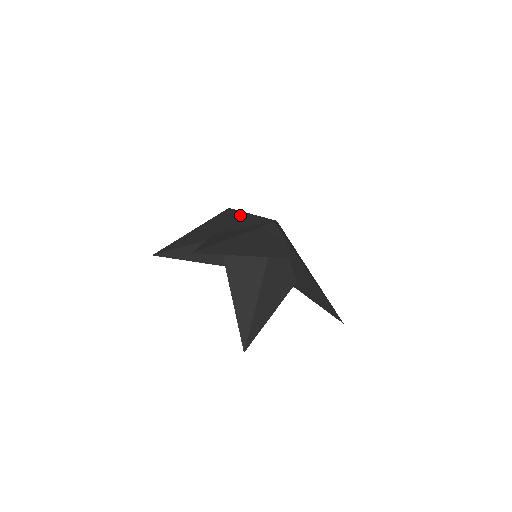
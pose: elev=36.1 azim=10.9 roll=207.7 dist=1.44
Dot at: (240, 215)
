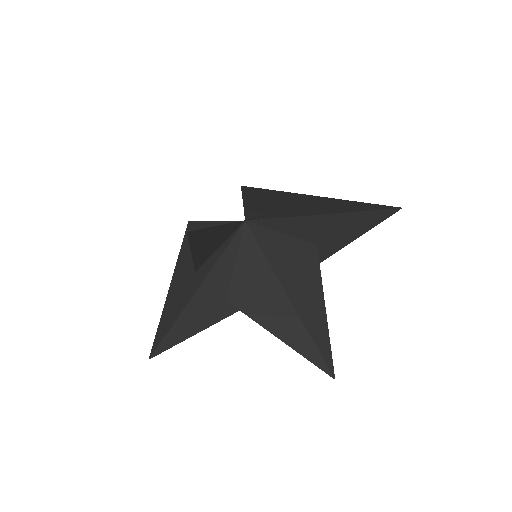
Dot at: occluded
